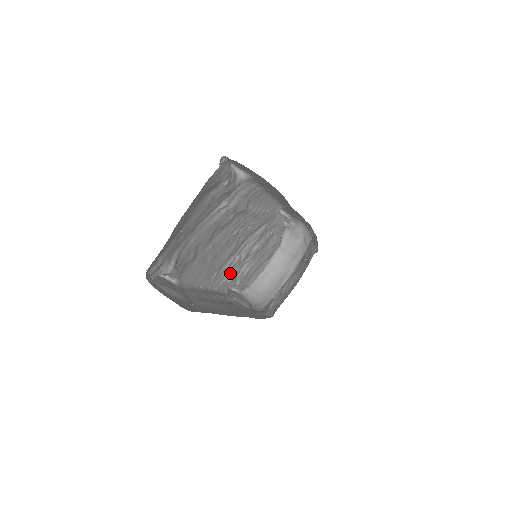
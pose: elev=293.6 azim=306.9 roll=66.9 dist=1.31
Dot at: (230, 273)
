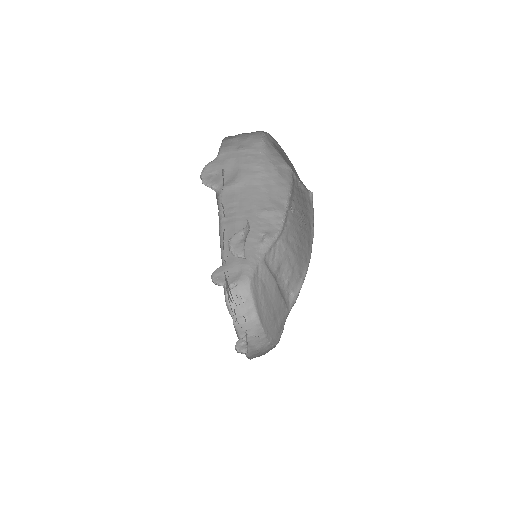
Dot at: occluded
